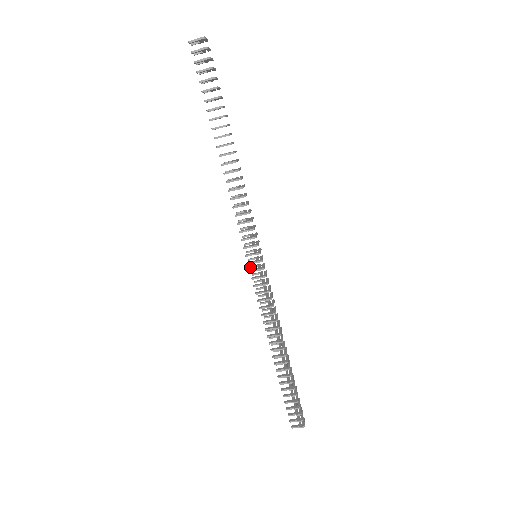
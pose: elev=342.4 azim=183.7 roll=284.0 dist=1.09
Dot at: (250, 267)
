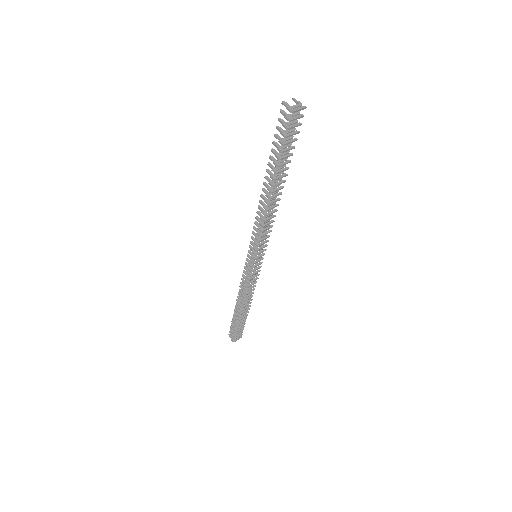
Dot at: occluded
